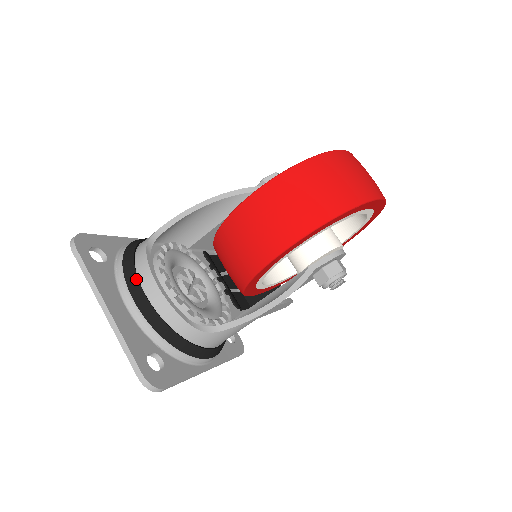
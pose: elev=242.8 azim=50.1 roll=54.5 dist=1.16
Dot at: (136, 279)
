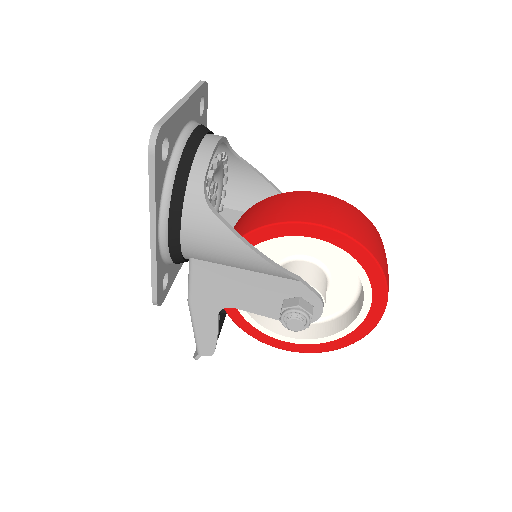
Dot at: (208, 131)
